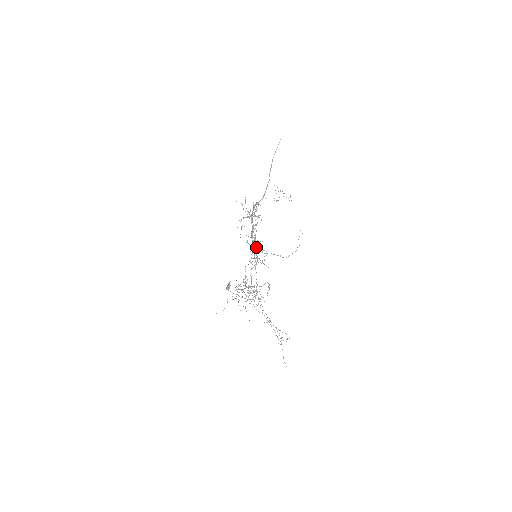
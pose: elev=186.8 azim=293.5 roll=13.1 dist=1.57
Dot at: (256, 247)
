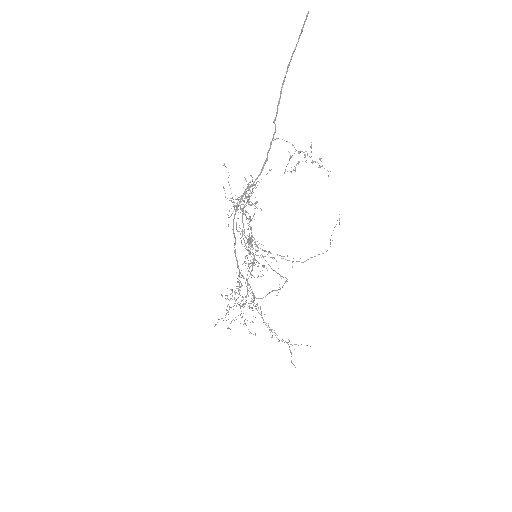
Dot at: occluded
